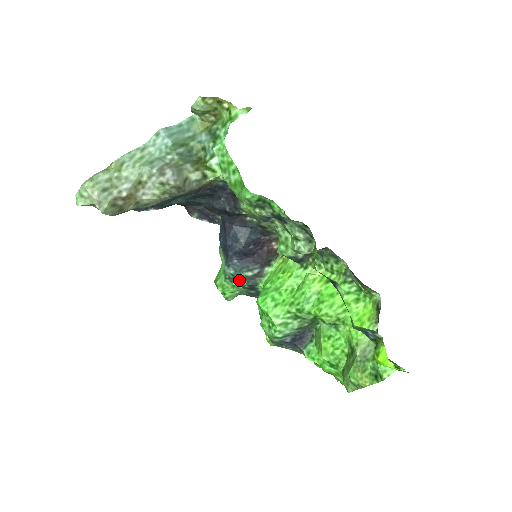
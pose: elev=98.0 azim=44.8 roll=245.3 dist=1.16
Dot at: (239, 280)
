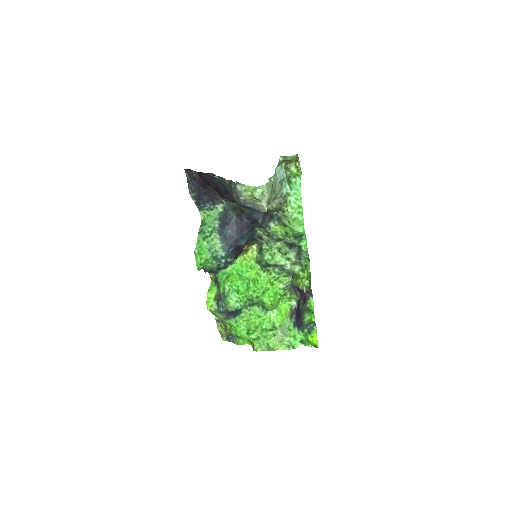
Dot at: (223, 262)
